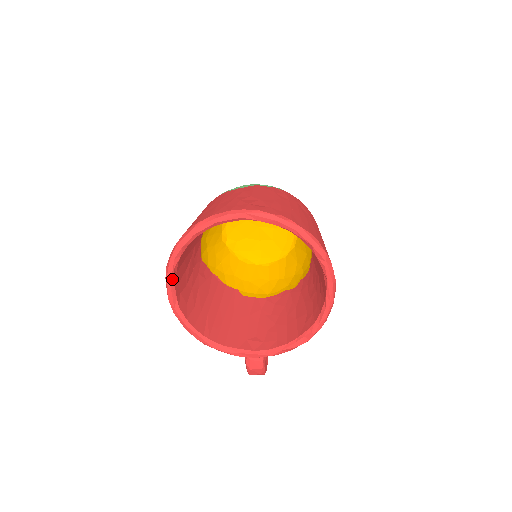
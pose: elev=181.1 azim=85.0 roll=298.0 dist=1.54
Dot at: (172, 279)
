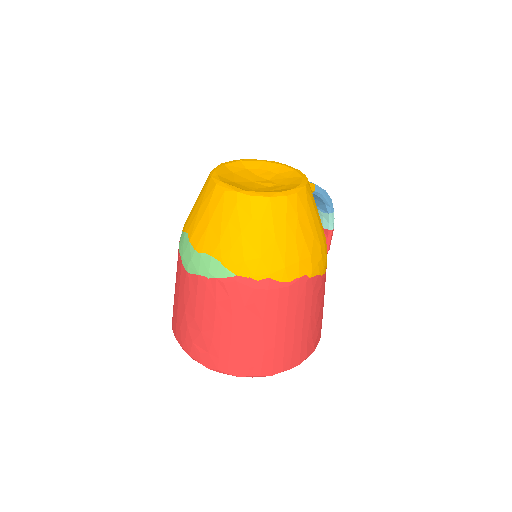
Dot at: occluded
